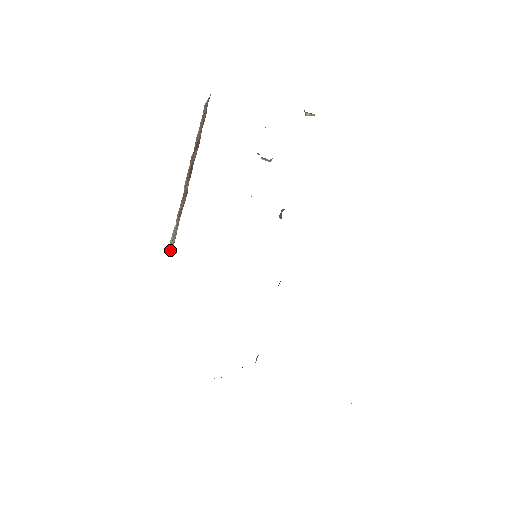
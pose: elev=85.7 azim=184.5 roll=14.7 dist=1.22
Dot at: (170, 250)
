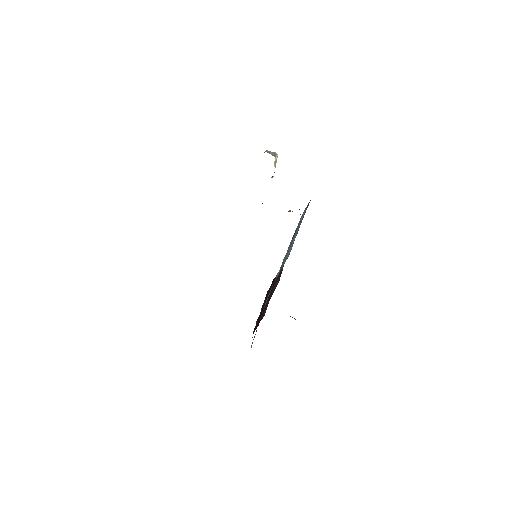
Dot at: occluded
